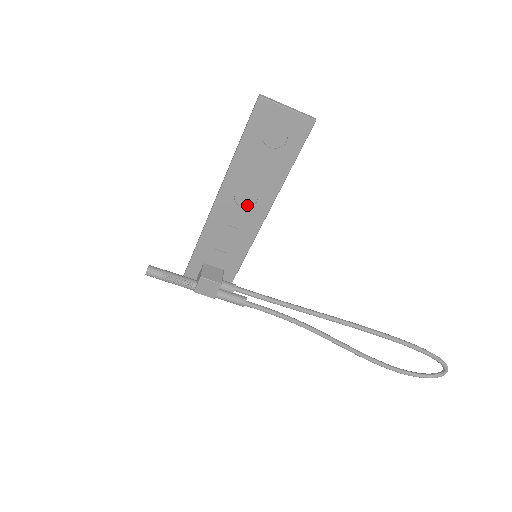
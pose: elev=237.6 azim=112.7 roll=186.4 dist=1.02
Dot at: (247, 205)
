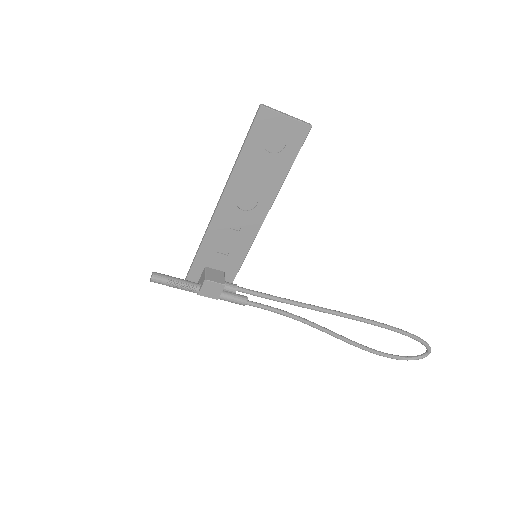
Dot at: (248, 208)
